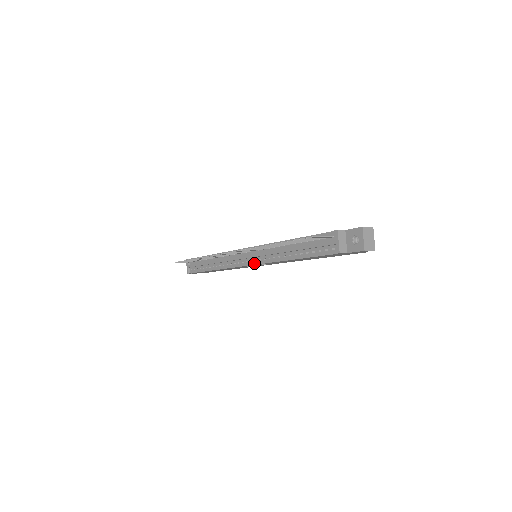
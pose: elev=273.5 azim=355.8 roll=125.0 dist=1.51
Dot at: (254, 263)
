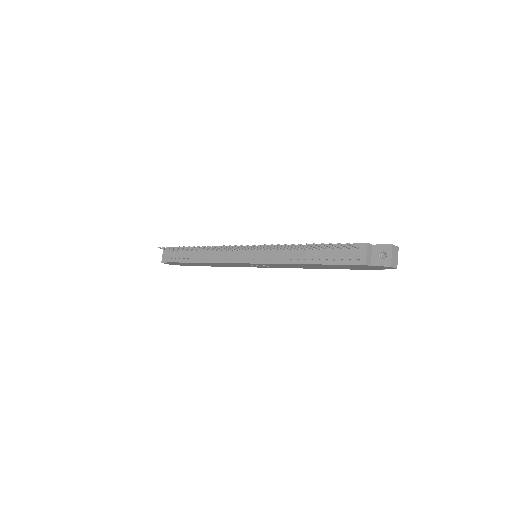
Dot at: (257, 262)
